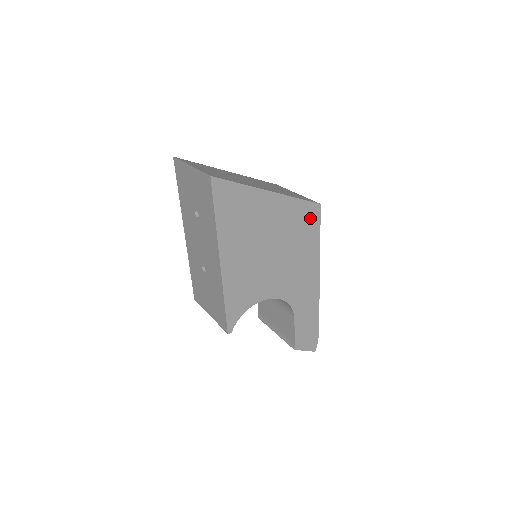
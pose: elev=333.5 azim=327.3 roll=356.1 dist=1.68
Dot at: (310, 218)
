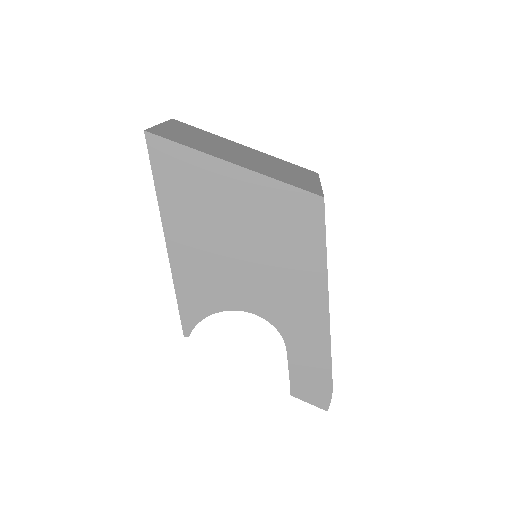
Dot at: (306, 215)
